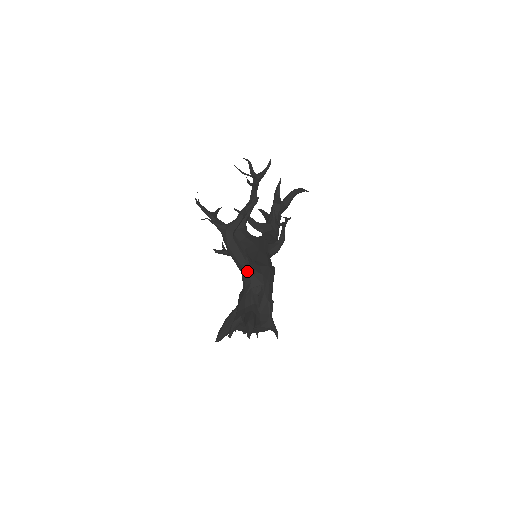
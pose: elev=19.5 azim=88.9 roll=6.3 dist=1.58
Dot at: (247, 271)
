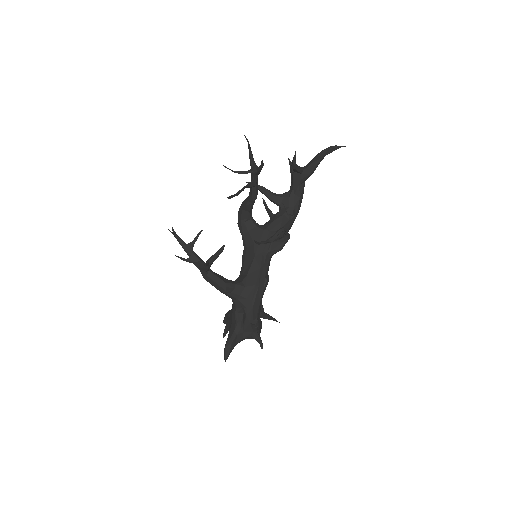
Dot at: (229, 296)
